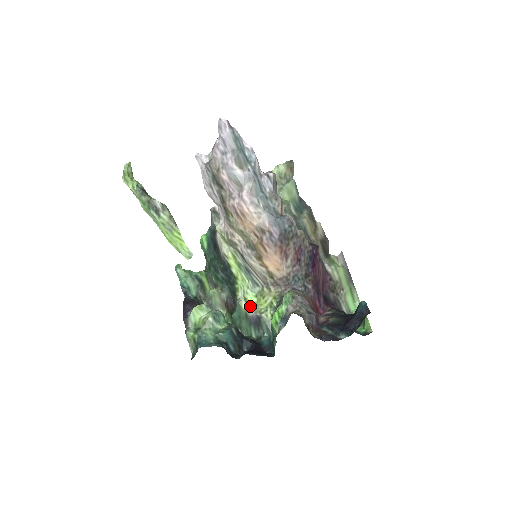
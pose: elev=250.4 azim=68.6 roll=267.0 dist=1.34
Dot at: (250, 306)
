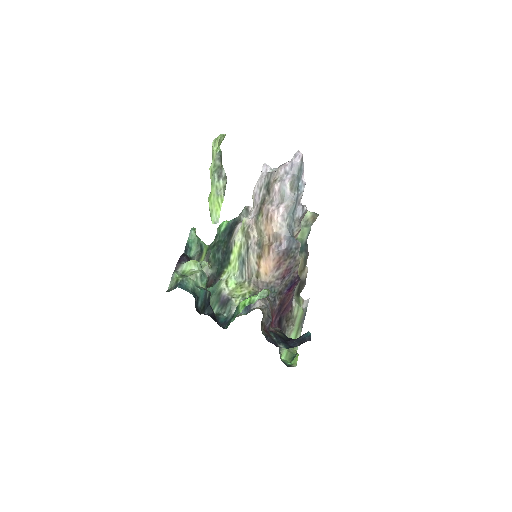
Dot at: (227, 288)
